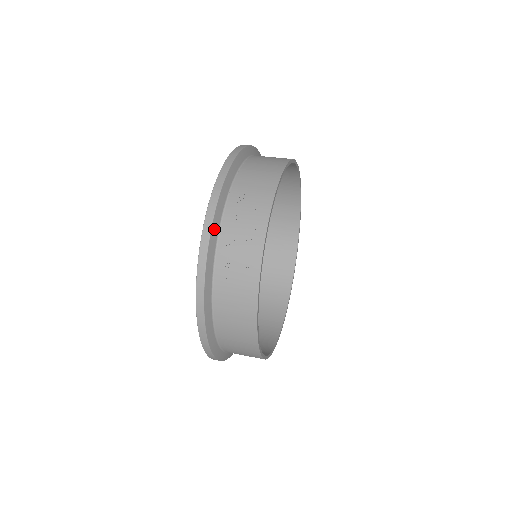
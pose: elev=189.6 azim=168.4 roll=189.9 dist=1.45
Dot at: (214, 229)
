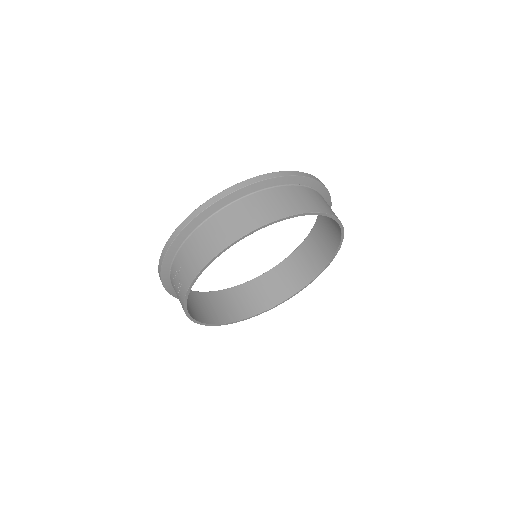
Dot at: (164, 276)
